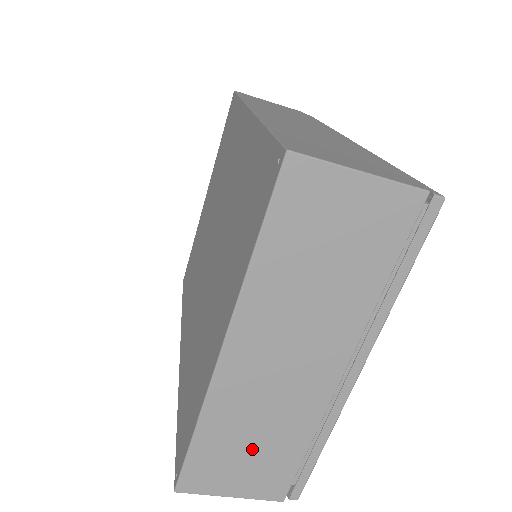
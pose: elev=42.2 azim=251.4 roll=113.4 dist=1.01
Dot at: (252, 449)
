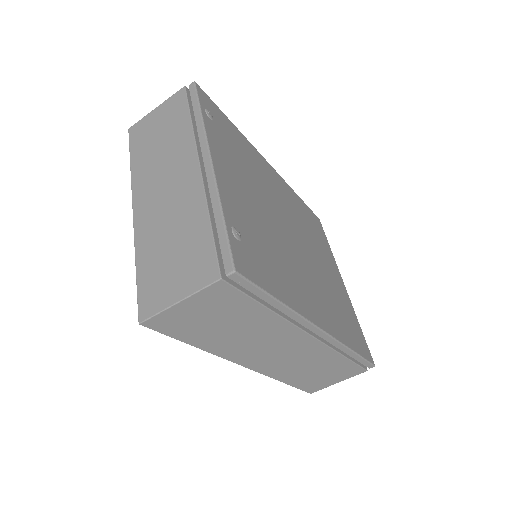
Dot at: (174, 251)
